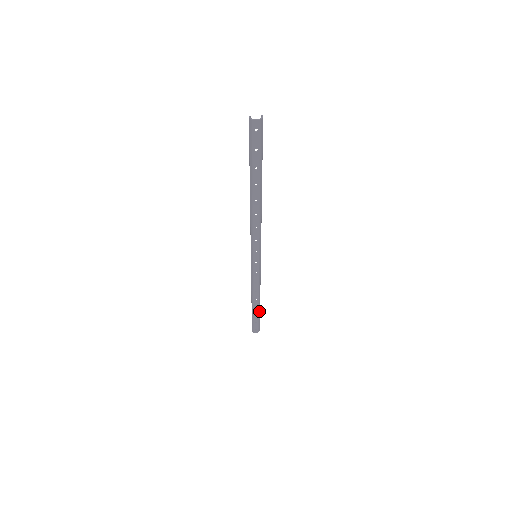
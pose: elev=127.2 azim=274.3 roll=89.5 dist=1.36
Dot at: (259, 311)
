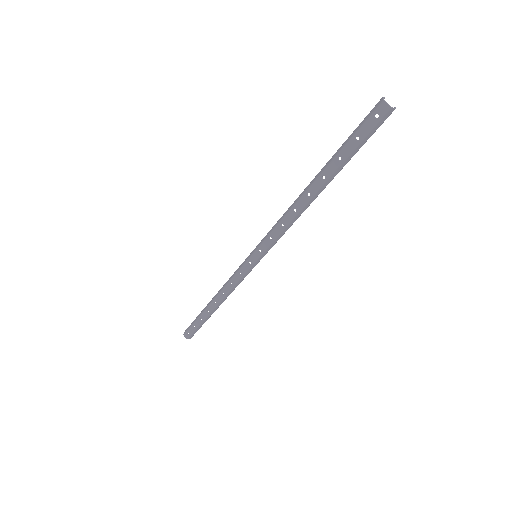
Dot at: (207, 318)
